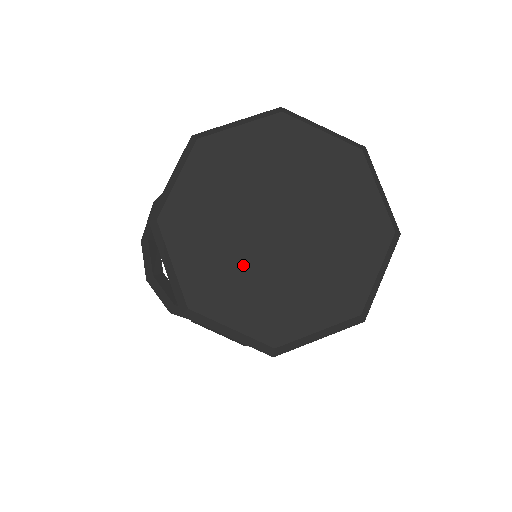
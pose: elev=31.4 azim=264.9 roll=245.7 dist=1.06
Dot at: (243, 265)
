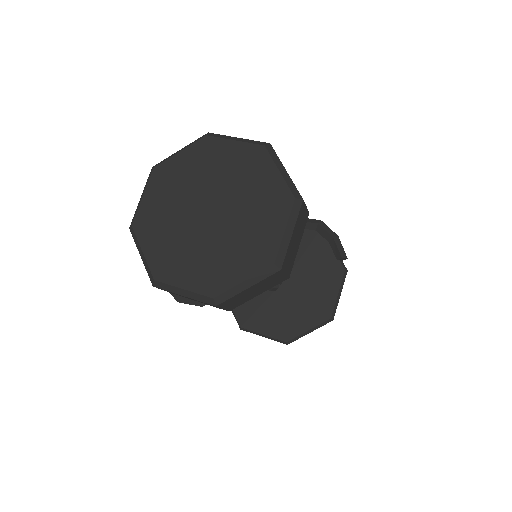
Dot at: (188, 244)
